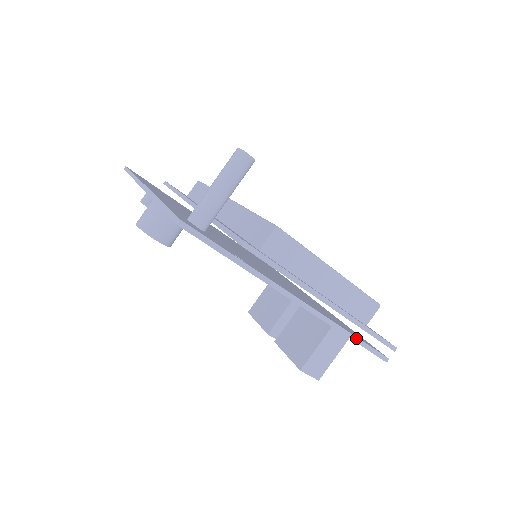
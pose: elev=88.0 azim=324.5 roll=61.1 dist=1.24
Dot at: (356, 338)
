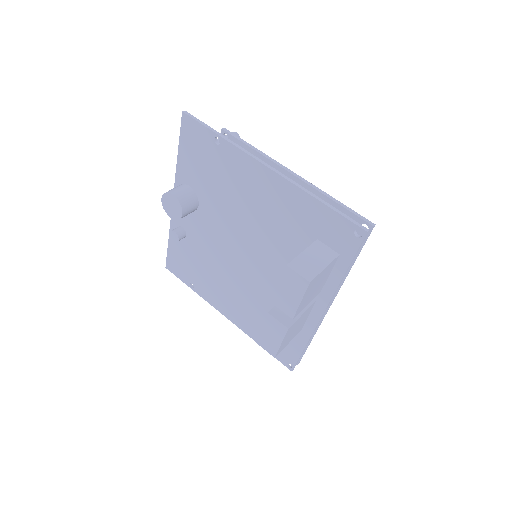
Dot at: (325, 202)
